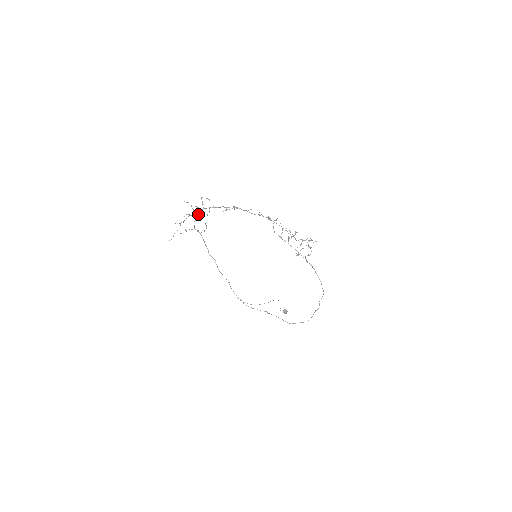
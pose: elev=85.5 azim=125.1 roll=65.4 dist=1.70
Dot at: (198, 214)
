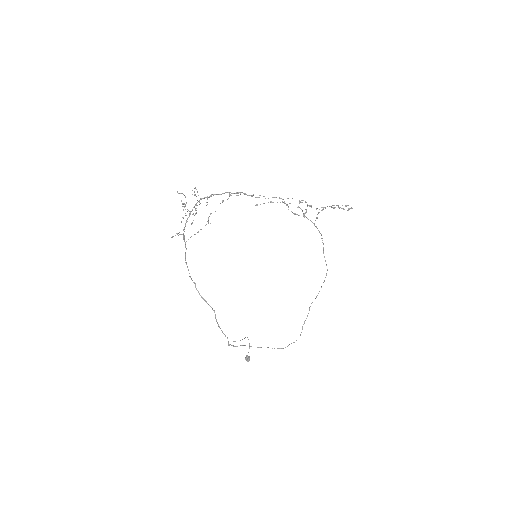
Dot at: occluded
